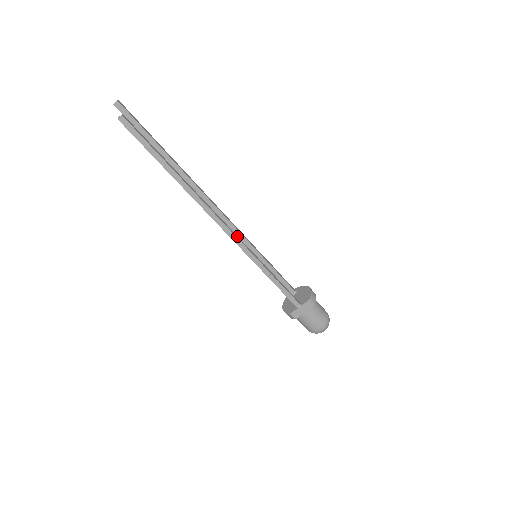
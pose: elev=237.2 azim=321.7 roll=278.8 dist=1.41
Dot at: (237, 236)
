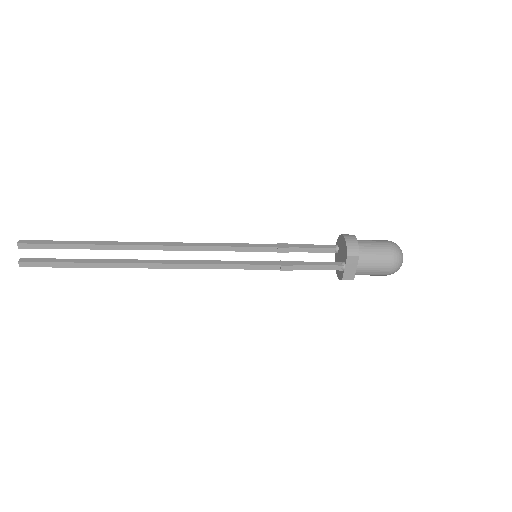
Dot at: (213, 261)
